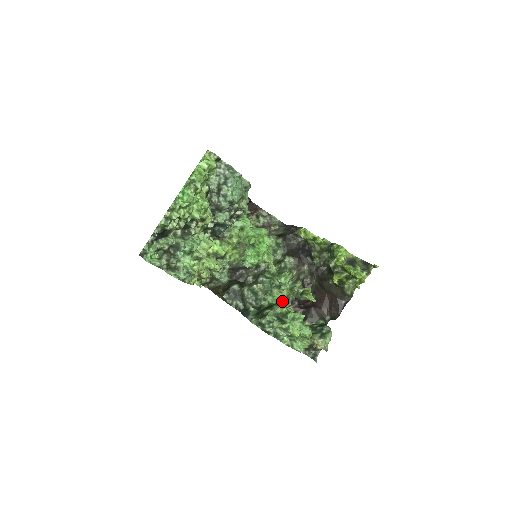
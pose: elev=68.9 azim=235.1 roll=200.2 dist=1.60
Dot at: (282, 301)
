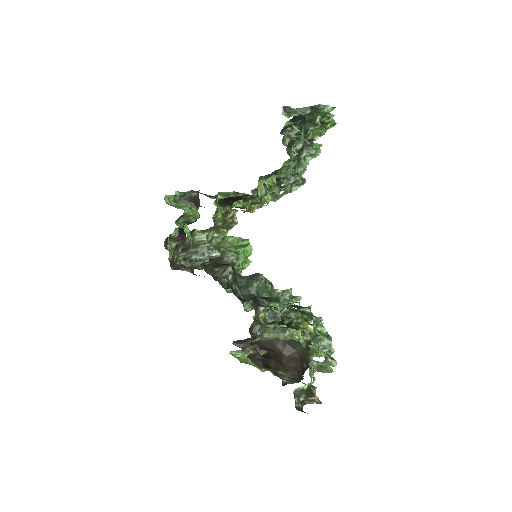
Dot at: (279, 319)
